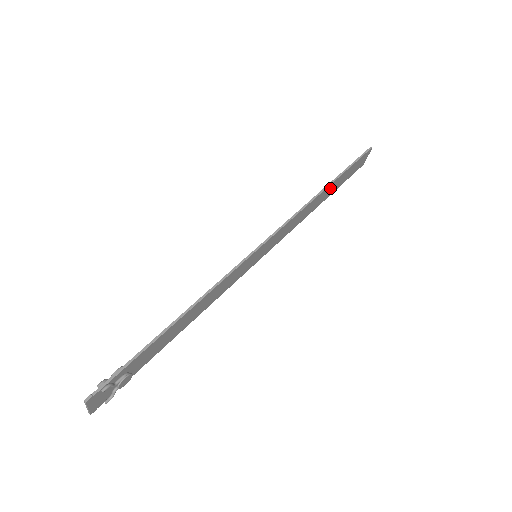
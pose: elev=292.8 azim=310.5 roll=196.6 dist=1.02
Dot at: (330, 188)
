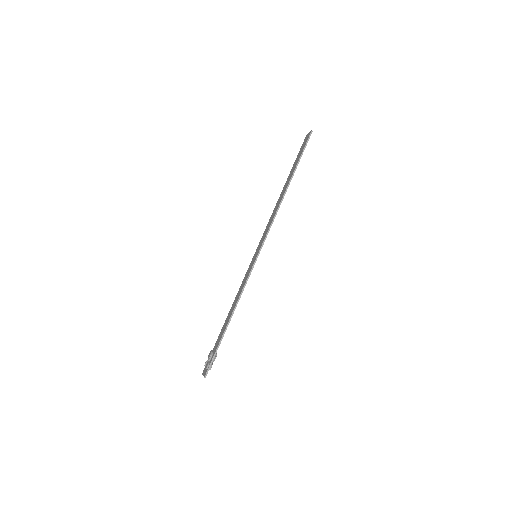
Dot at: occluded
